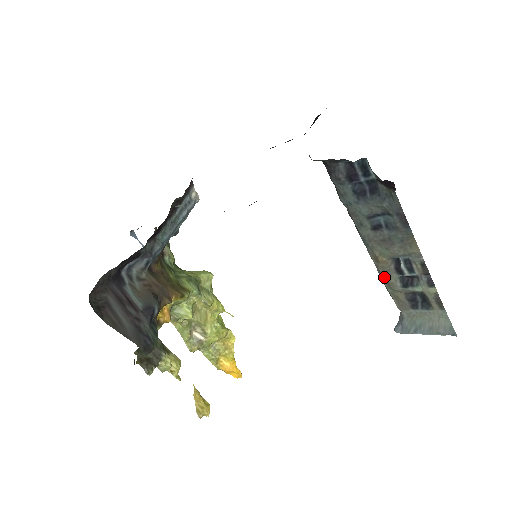
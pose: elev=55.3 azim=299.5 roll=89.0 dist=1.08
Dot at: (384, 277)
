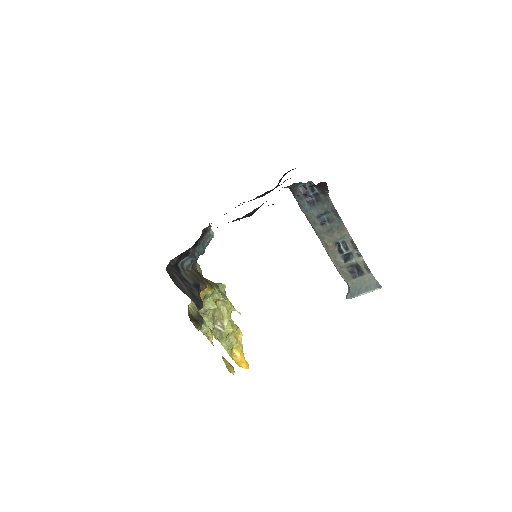
Dot at: (333, 258)
